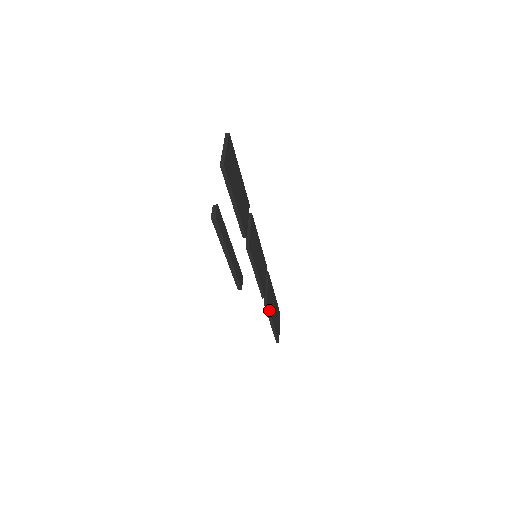
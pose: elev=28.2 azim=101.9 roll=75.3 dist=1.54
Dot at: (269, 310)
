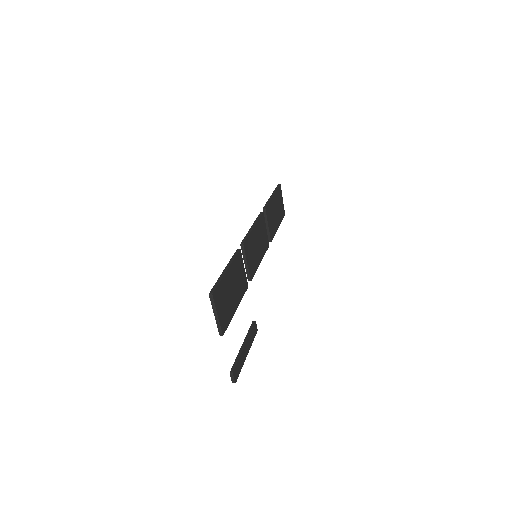
Dot at: (273, 235)
